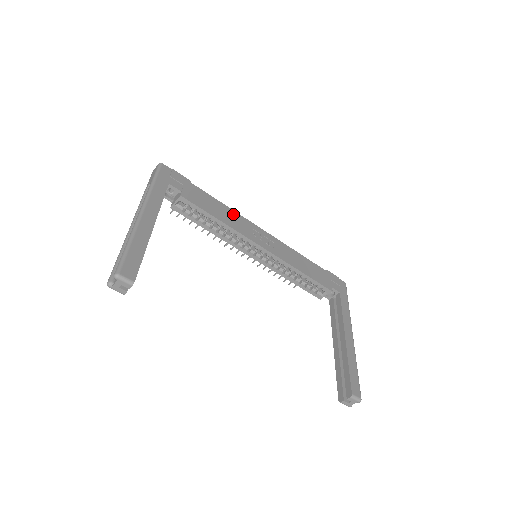
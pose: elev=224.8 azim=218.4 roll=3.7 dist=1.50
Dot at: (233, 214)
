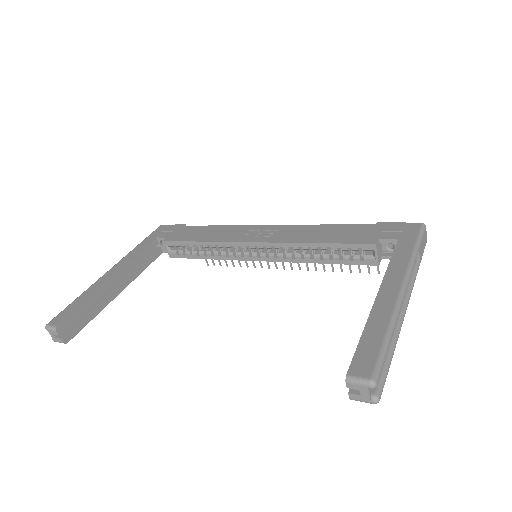
Dot at: (226, 229)
